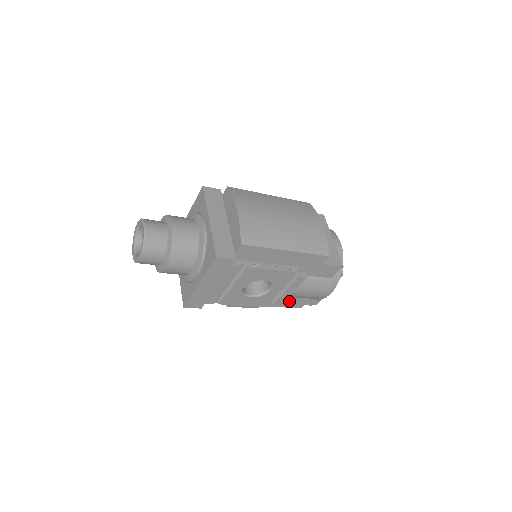
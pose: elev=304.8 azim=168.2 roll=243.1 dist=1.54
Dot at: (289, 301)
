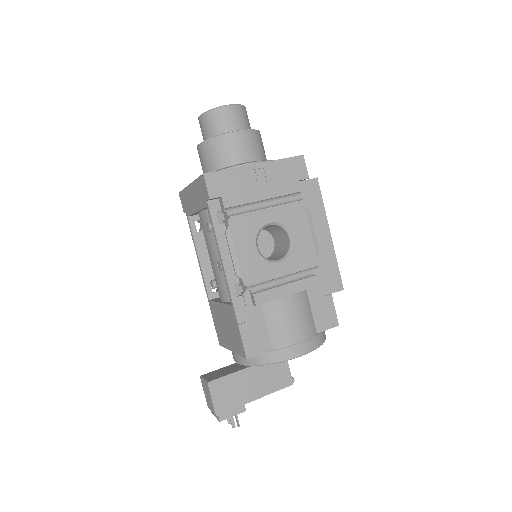
Dot at: (254, 324)
